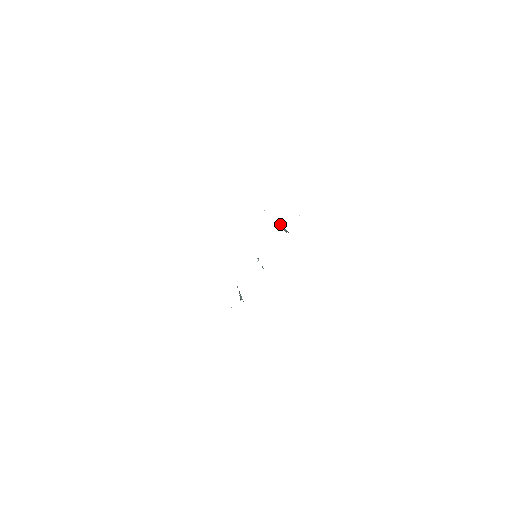
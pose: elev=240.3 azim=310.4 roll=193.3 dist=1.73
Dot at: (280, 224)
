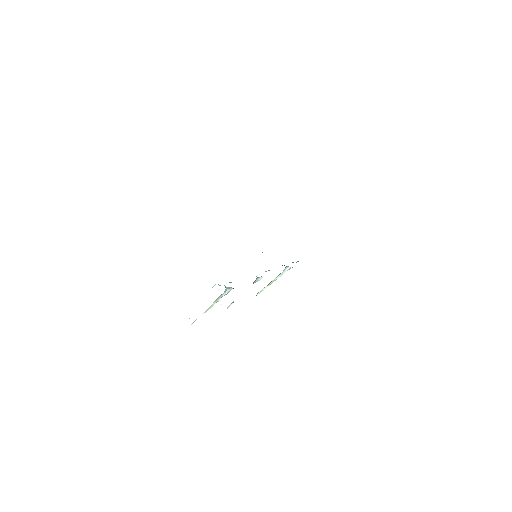
Dot at: (257, 293)
